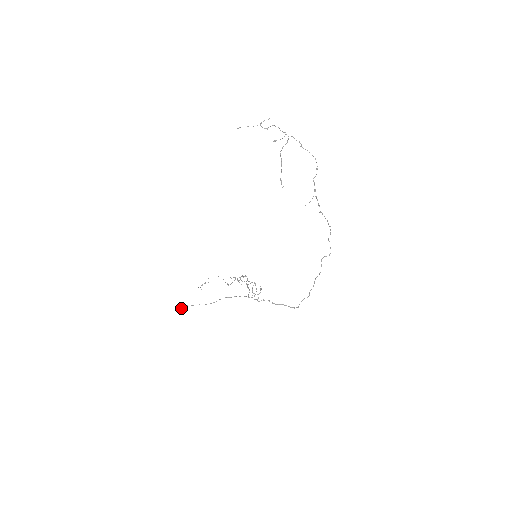
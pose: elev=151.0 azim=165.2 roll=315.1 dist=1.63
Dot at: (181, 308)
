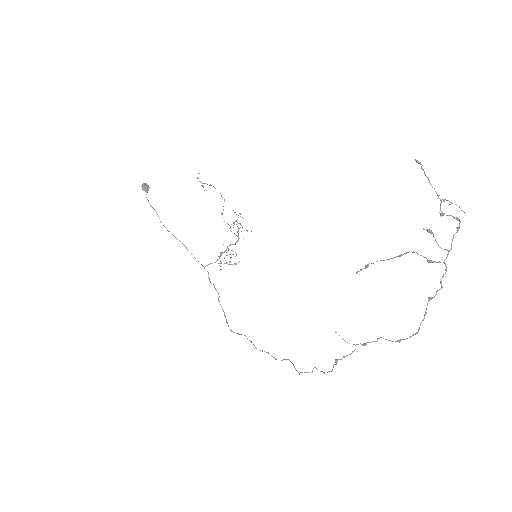
Dot at: (142, 186)
